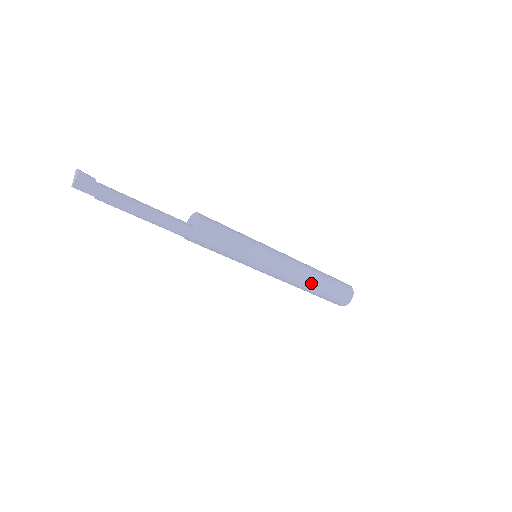
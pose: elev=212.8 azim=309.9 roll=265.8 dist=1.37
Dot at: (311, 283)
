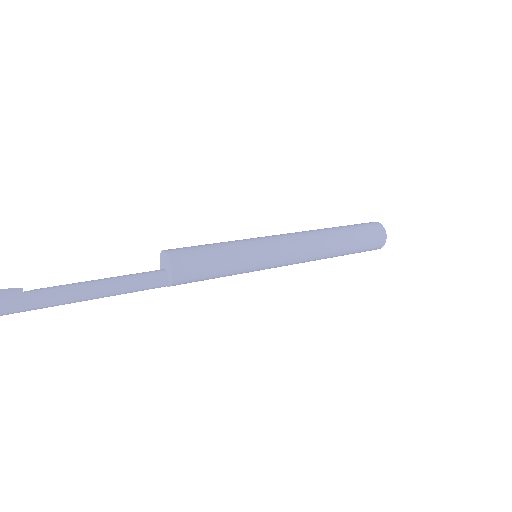
Dot at: (329, 257)
